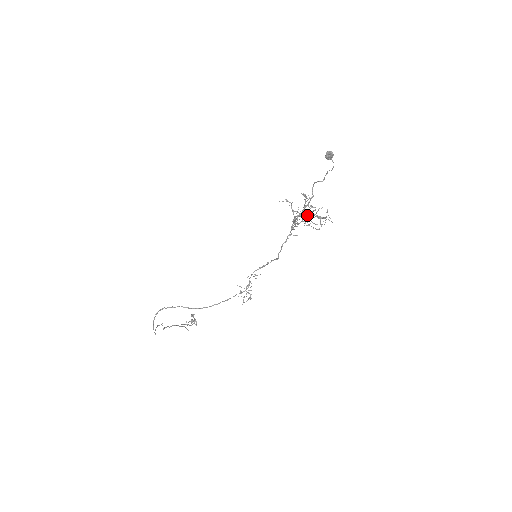
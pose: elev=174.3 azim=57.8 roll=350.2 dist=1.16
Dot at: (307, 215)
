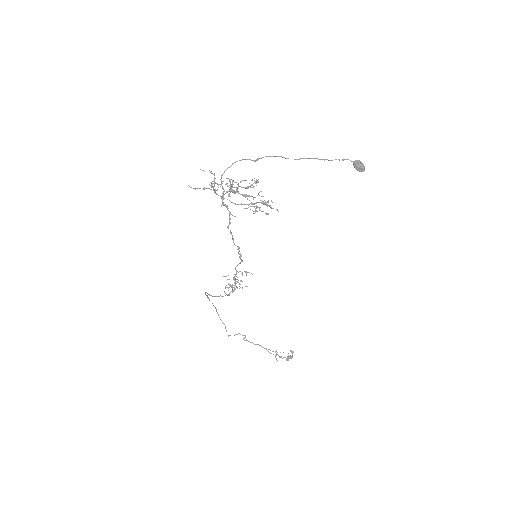
Dot at: (267, 206)
